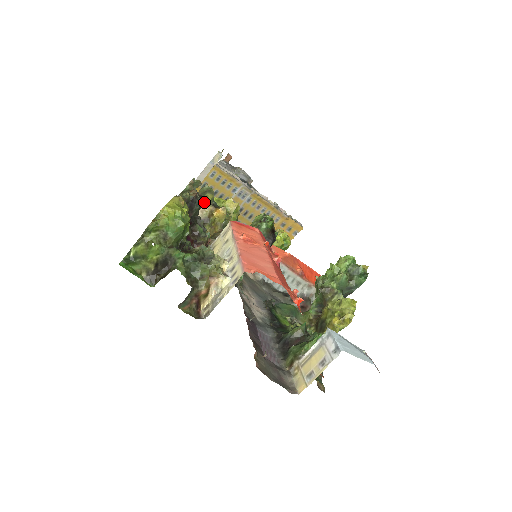
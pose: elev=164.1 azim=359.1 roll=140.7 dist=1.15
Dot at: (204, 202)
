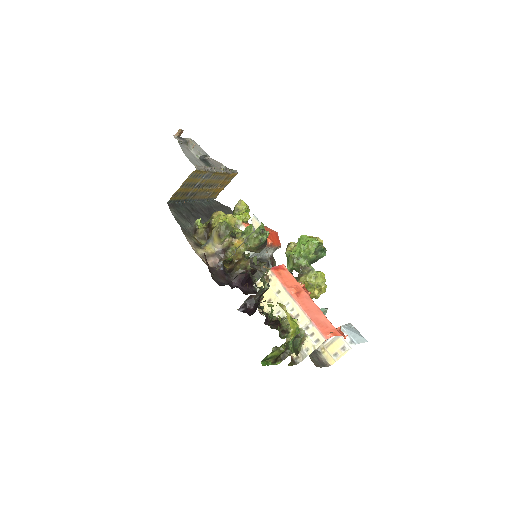
Dot at: (226, 237)
